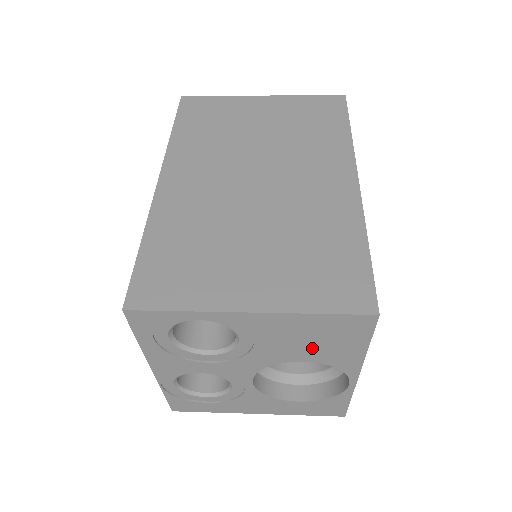
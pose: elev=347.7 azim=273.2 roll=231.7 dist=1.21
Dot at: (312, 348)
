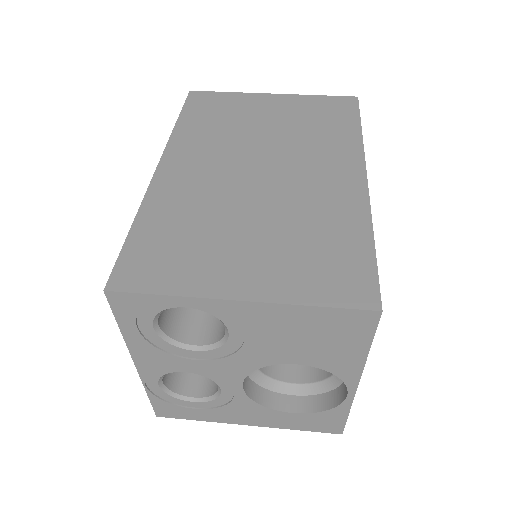
Dot at: (308, 348)
